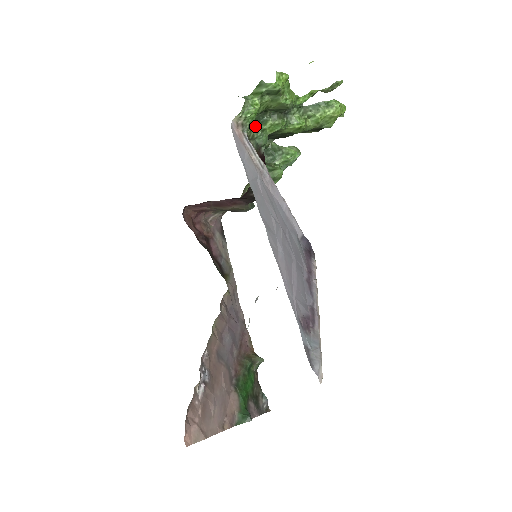
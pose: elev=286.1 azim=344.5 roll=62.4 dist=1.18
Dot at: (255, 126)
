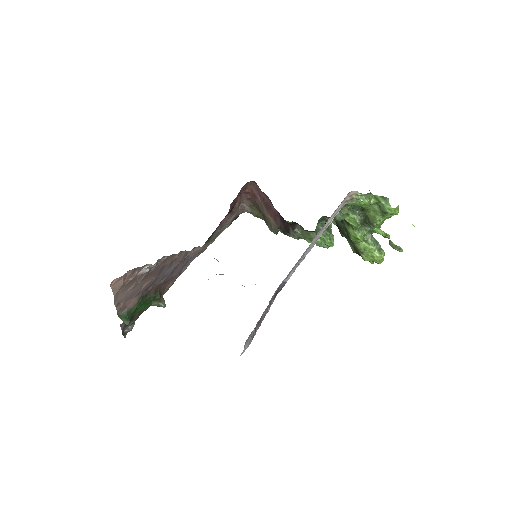
Dot at: (349, 207)
